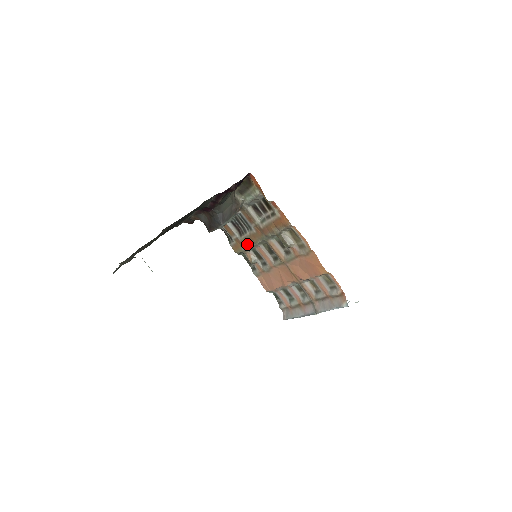
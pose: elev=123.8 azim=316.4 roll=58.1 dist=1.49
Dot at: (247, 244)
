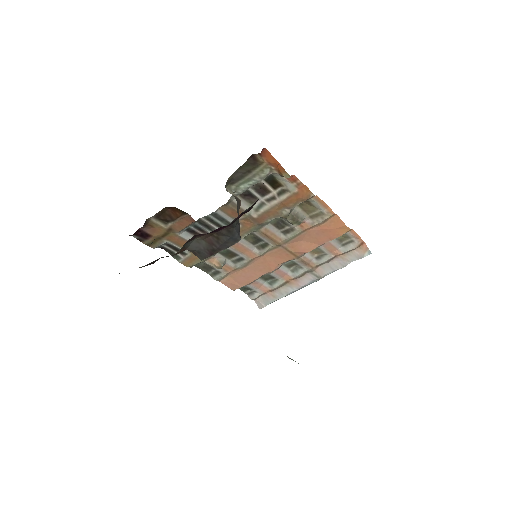
Dot at: occluded
